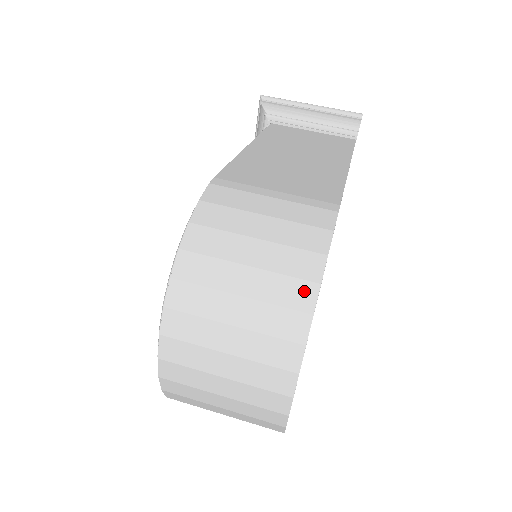
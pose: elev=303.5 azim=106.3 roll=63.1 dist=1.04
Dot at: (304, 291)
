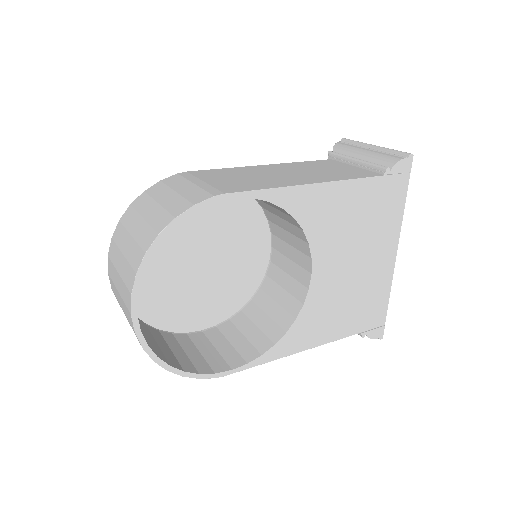
Dot at: (151, 237)
